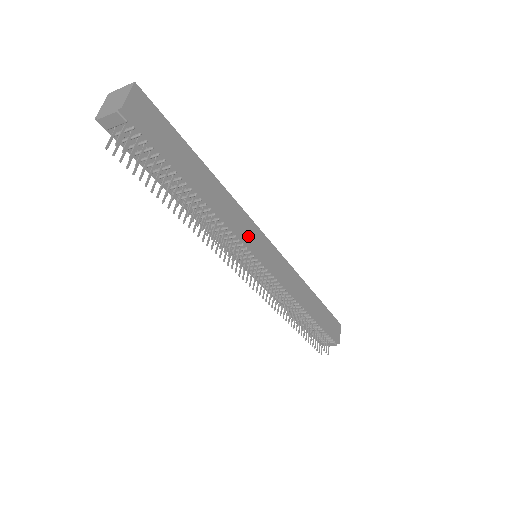
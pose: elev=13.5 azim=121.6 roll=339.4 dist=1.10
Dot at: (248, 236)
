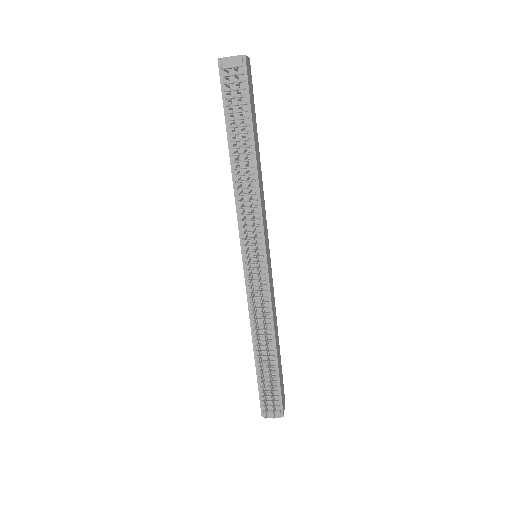
Dot at: (264, 223)
